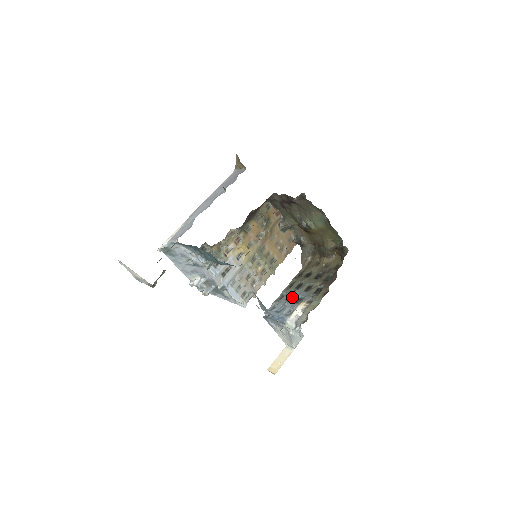
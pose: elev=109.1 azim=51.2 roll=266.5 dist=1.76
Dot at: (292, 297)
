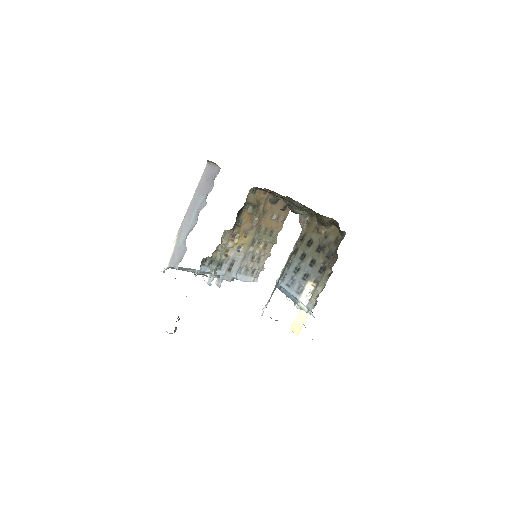
Dot at: (298, 269)
